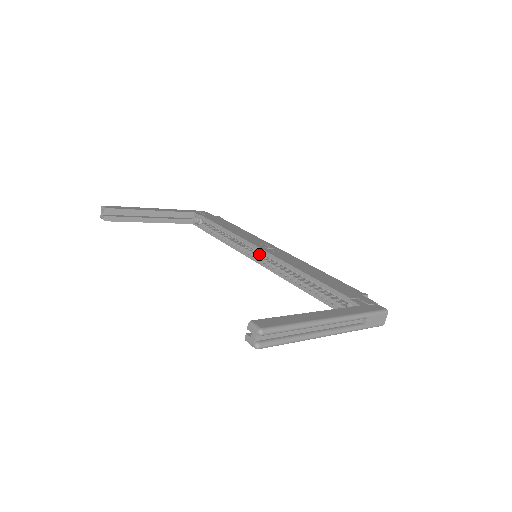
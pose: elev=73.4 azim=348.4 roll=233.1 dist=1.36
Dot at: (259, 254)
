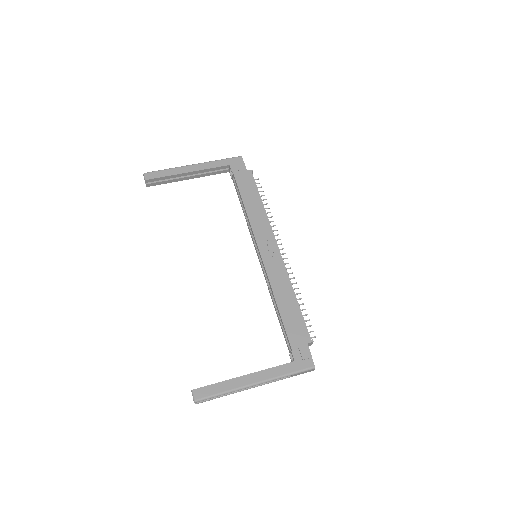
Dot at: occluded
